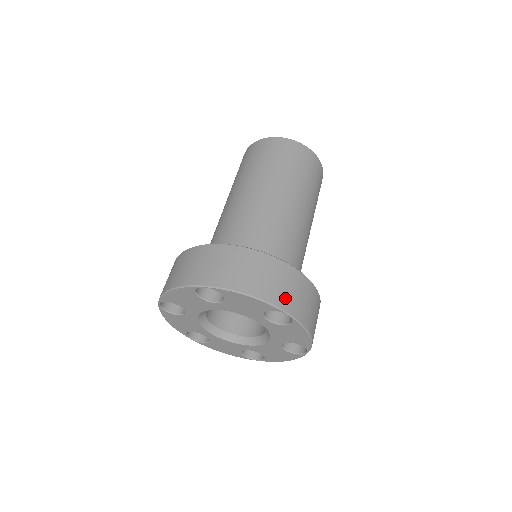
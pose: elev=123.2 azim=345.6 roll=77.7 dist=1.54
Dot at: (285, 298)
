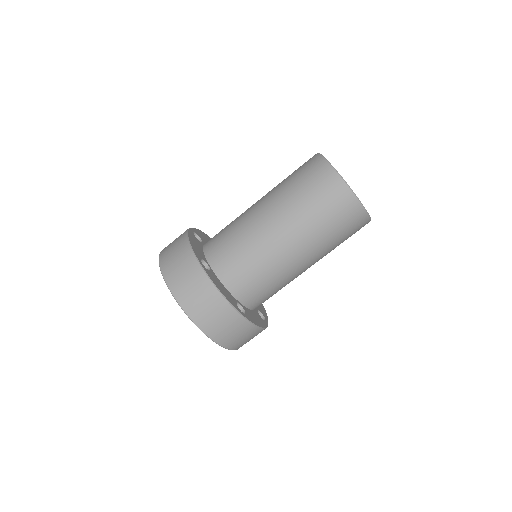
Dot at: (215, 330)
